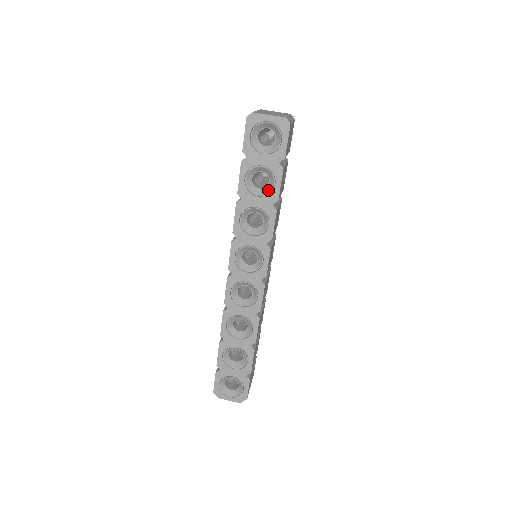
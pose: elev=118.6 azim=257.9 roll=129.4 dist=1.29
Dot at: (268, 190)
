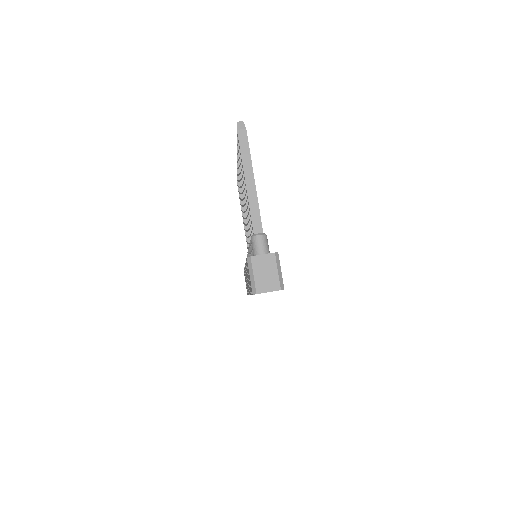
Dot at: occluded
